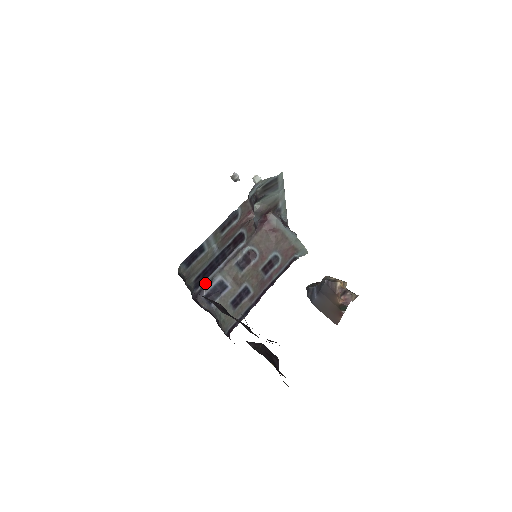
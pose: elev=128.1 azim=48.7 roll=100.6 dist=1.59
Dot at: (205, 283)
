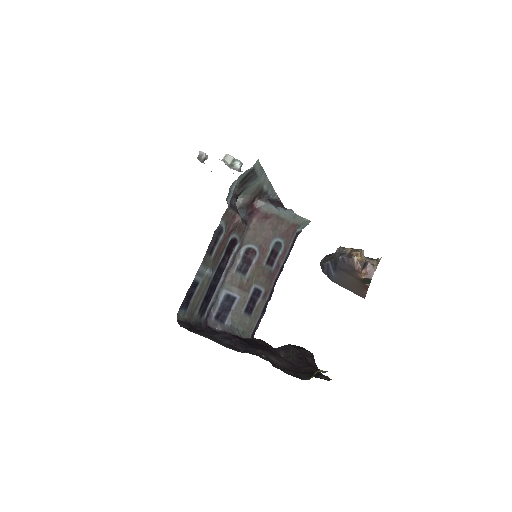
Dot at: (210, 305)
